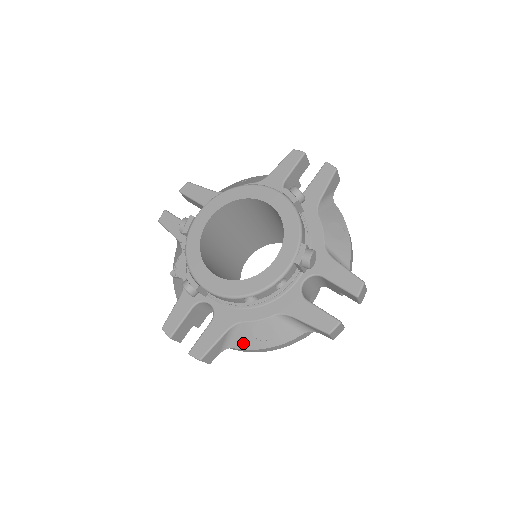
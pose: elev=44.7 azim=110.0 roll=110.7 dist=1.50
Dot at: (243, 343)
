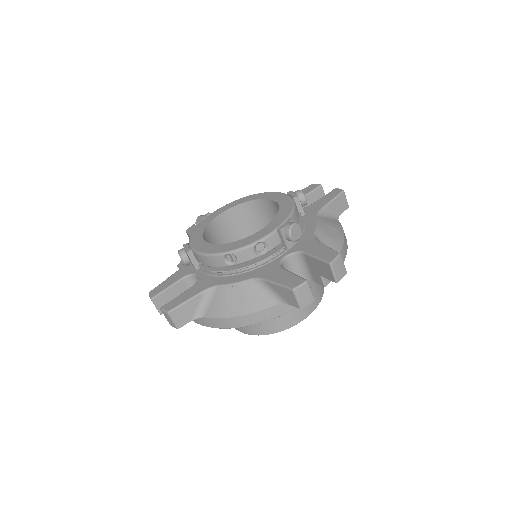
Dot at: (215, 310)
